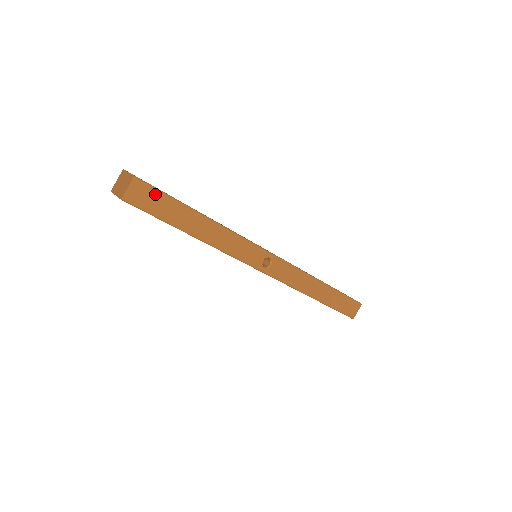
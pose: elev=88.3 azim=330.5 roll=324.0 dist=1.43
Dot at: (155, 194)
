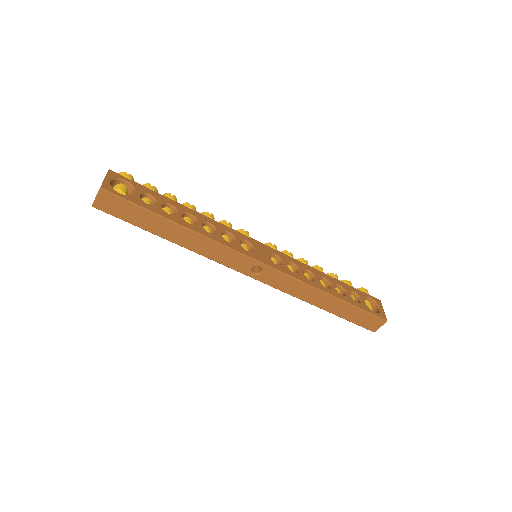
Dot at: (123, 204)
